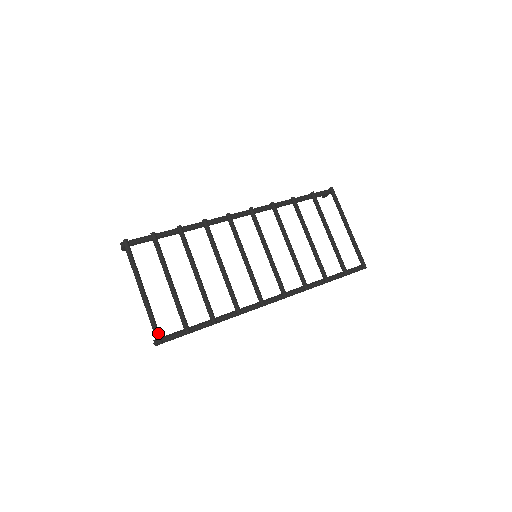
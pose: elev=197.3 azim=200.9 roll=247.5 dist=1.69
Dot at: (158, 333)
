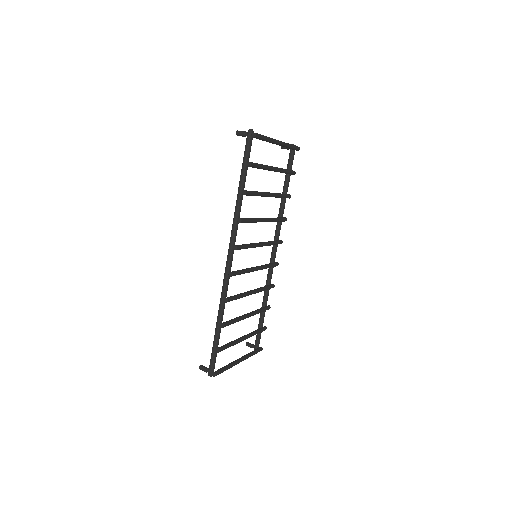
Dot at: (259, 351)
